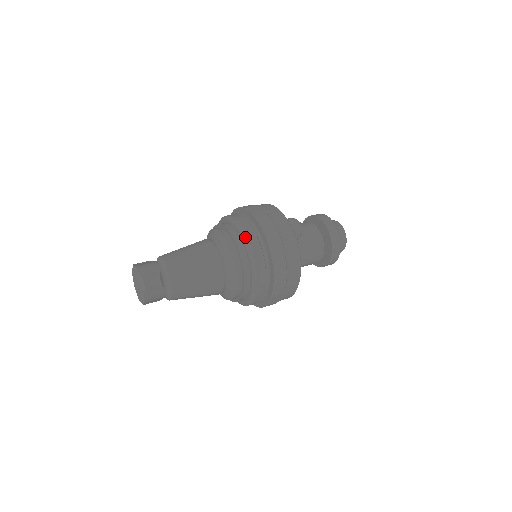
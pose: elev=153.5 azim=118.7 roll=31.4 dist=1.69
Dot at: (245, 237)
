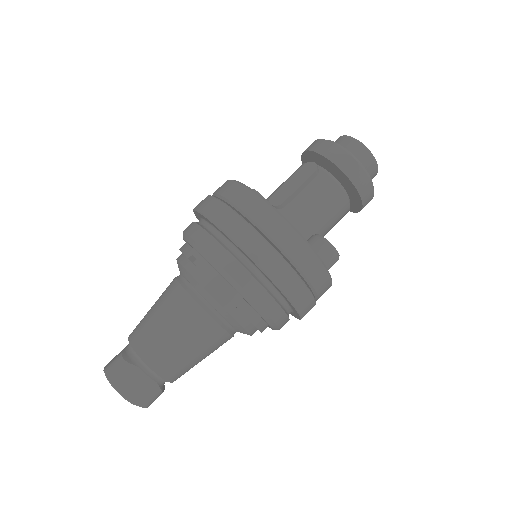
Dot at: (272, 324)
